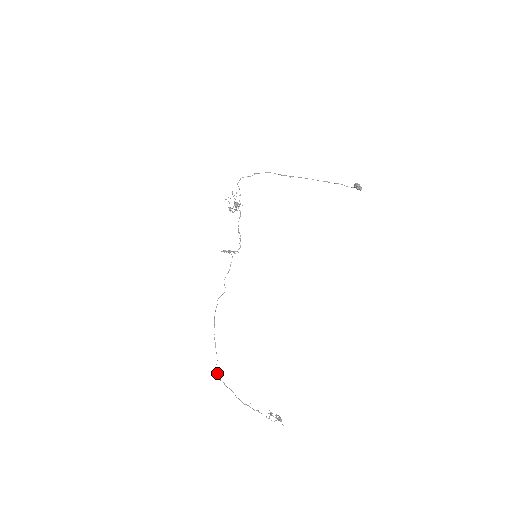
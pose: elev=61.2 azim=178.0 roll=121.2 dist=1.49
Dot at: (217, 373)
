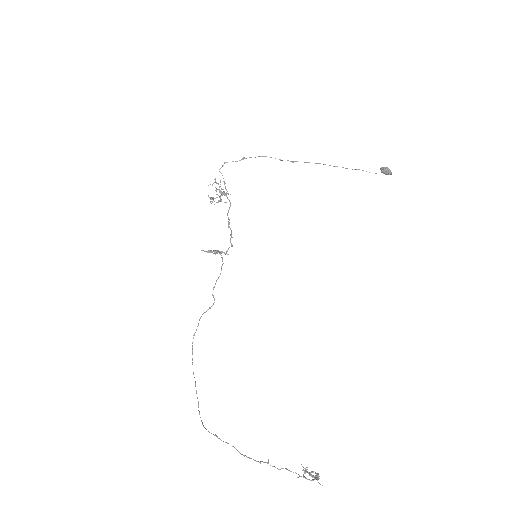
Dot at: occluded
